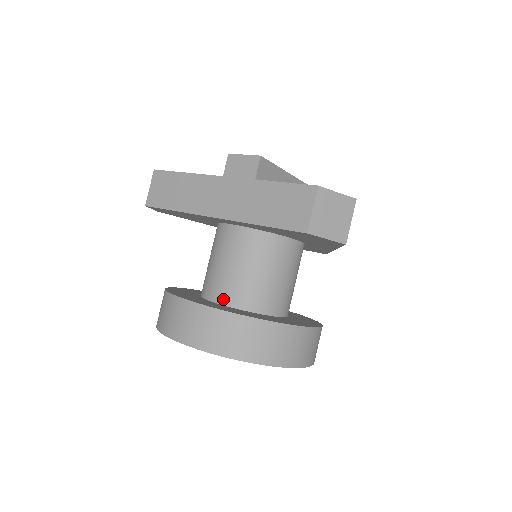
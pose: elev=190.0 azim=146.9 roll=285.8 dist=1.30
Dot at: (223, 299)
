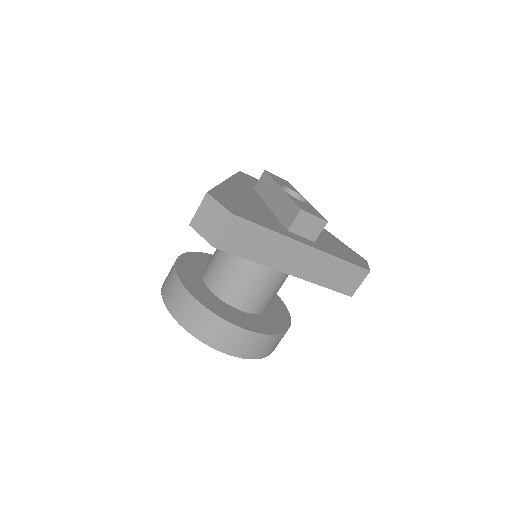
Dot at: (252, 310)
